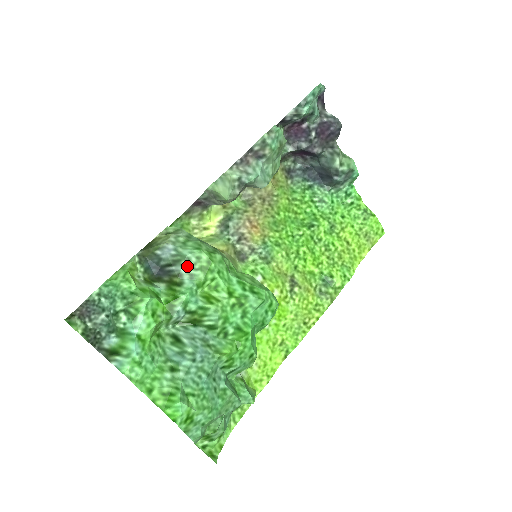
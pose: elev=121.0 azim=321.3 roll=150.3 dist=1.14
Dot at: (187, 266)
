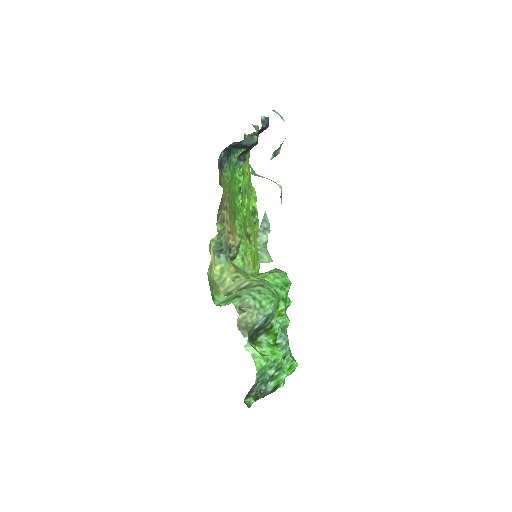
Dot at: (272, 316)
